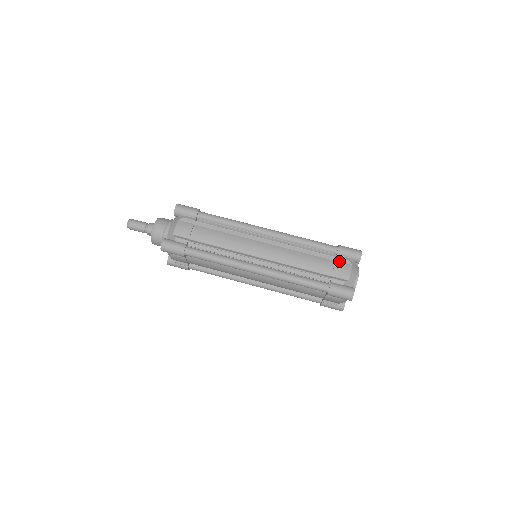
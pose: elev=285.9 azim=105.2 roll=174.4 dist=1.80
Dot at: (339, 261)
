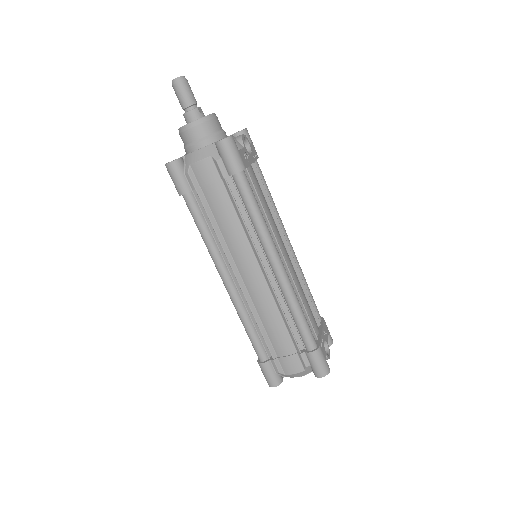
Dot at: (299, 357)
